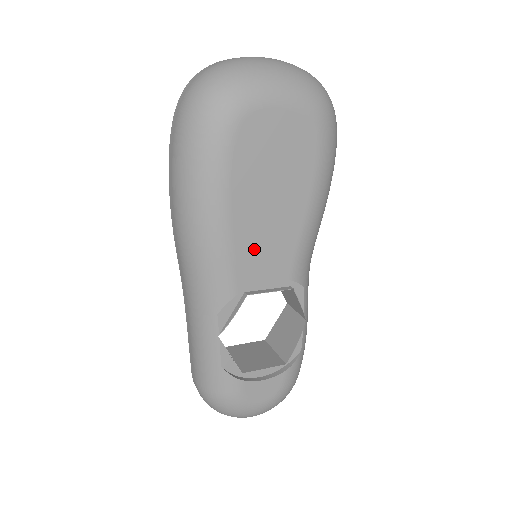
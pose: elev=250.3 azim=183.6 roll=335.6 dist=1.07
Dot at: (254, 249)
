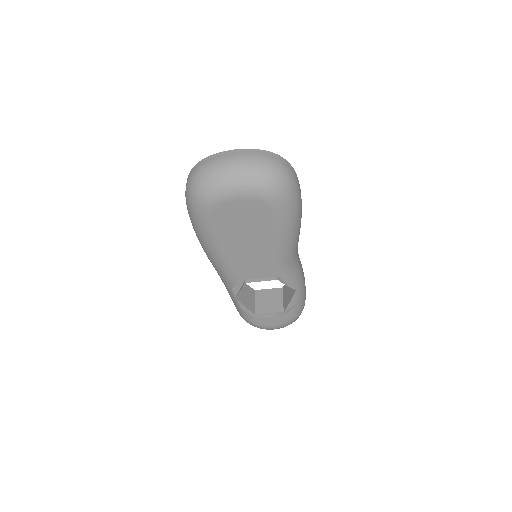
Dot at: (243, 264)
